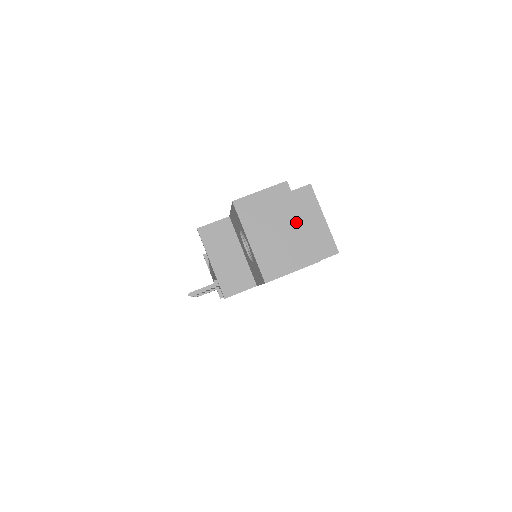
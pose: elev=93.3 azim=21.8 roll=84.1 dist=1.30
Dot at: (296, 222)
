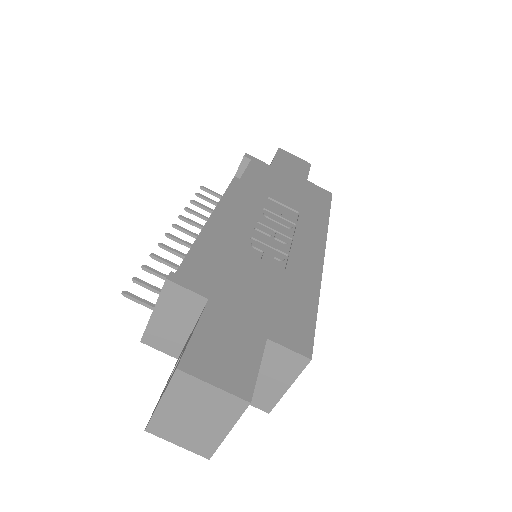
Dot at: (221, 428)
